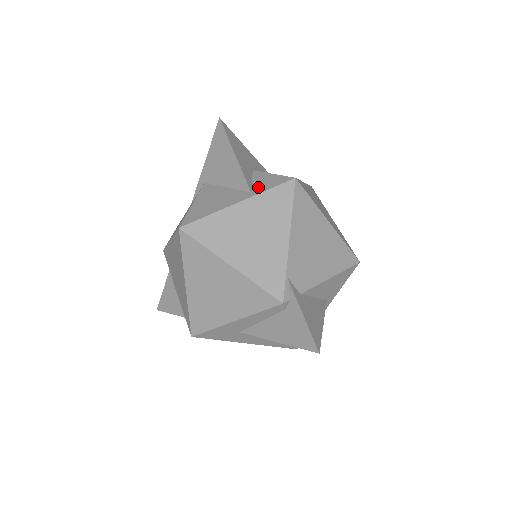
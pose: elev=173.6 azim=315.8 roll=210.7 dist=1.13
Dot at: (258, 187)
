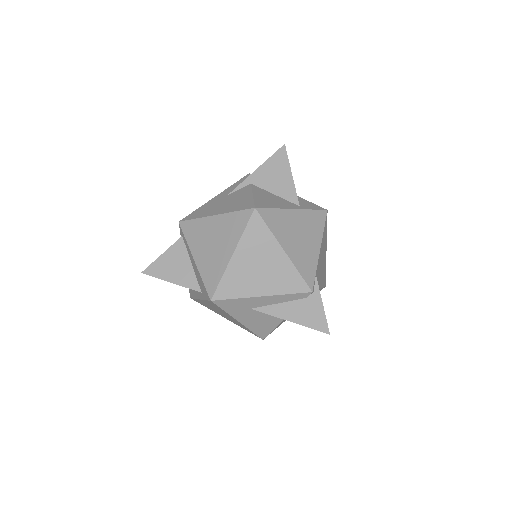
Dot at: (303, 205)
